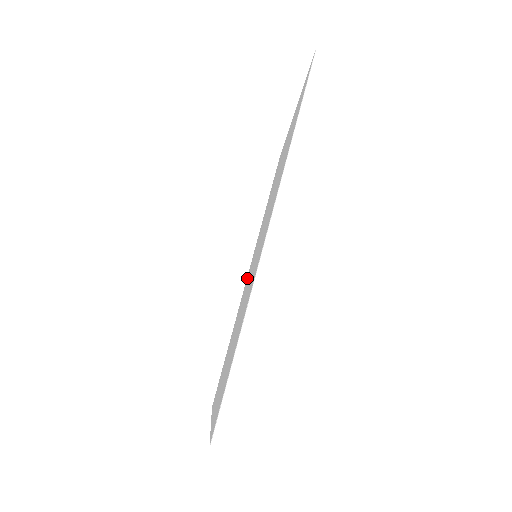
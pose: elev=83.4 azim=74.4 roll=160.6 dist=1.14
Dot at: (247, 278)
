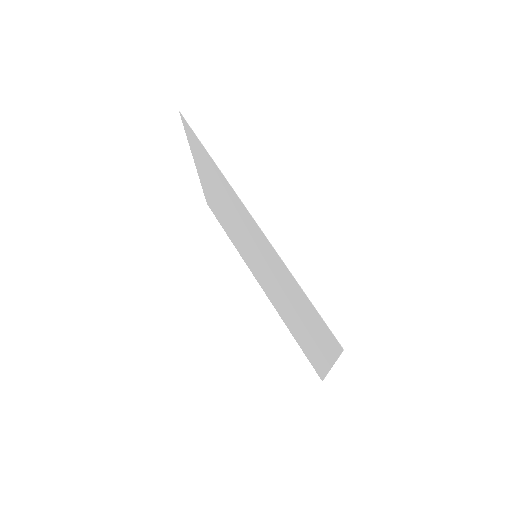
Dot at: (262, 284)
